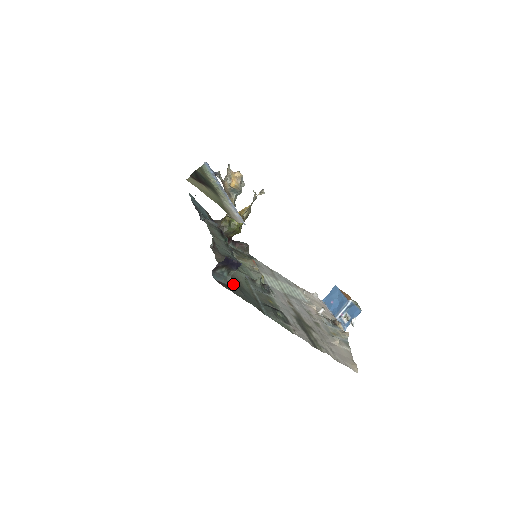
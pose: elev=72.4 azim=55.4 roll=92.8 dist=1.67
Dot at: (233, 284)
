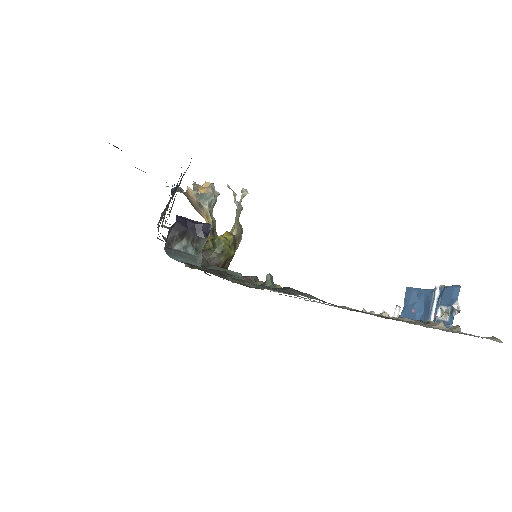
Dot at: occluded
